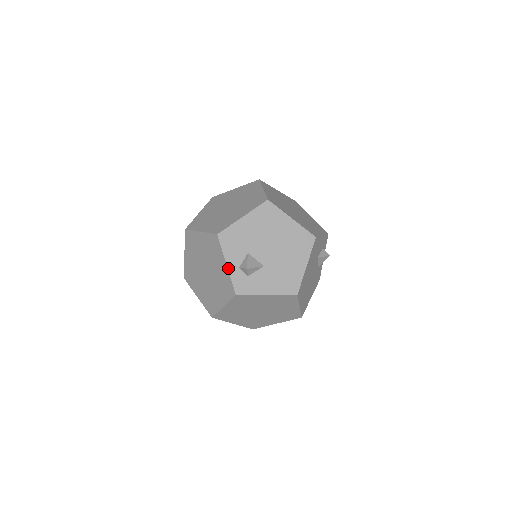
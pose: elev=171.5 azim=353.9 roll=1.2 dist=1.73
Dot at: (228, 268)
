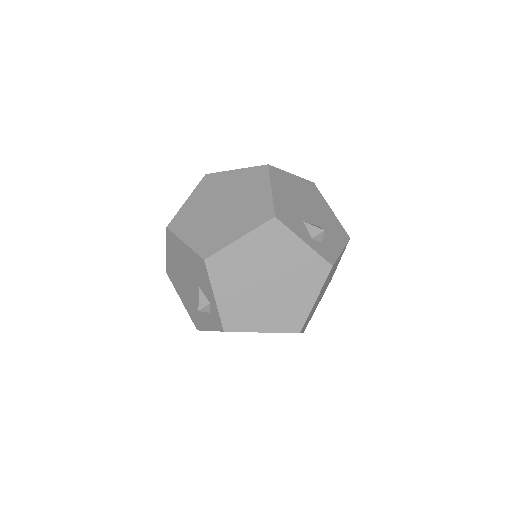
Dot at: (308, 245)
